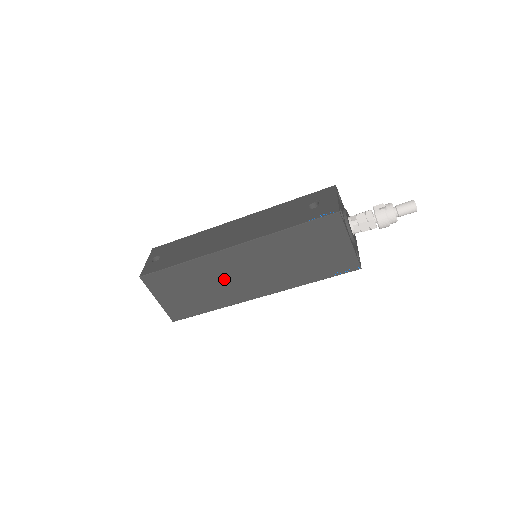
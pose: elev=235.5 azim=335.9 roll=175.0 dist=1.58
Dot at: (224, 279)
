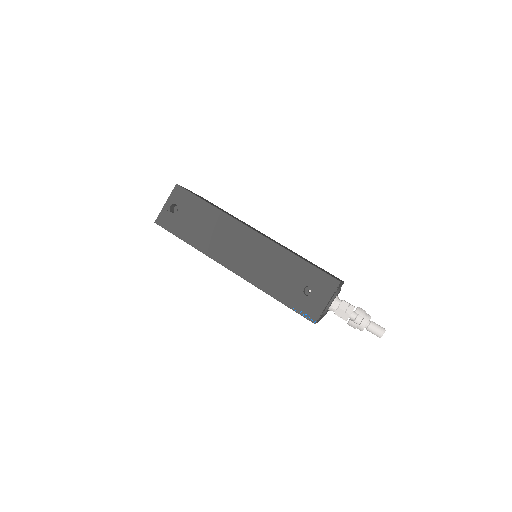
Dot at: occluded
